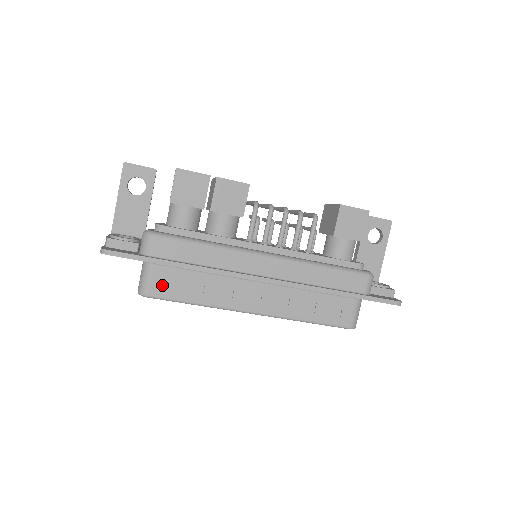
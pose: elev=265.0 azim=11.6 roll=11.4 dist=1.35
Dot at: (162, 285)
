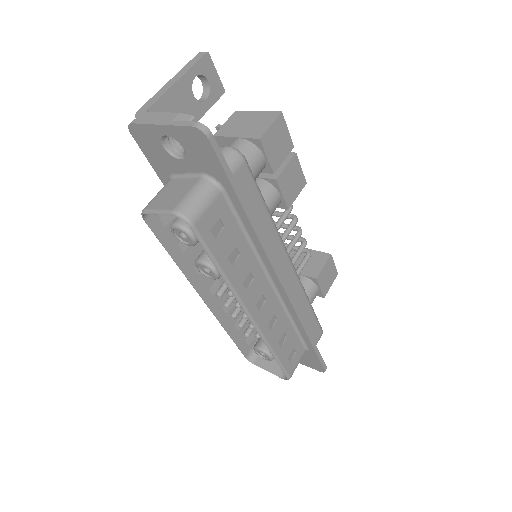
Dot at: (212, 223)
